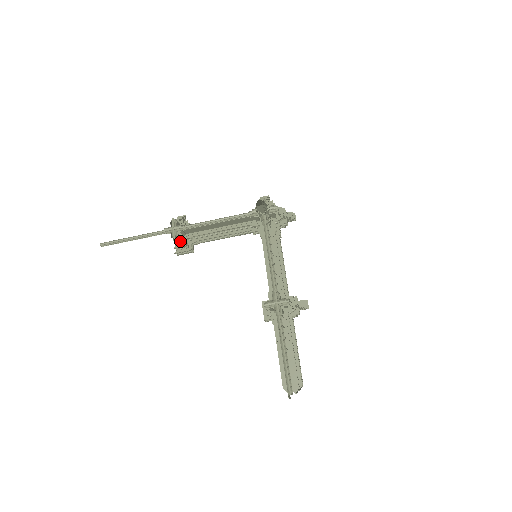
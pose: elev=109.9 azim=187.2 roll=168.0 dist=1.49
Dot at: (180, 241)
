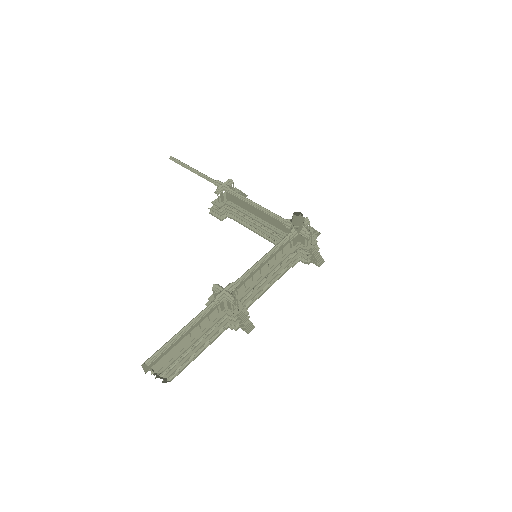
Dot at: (220, 201)
